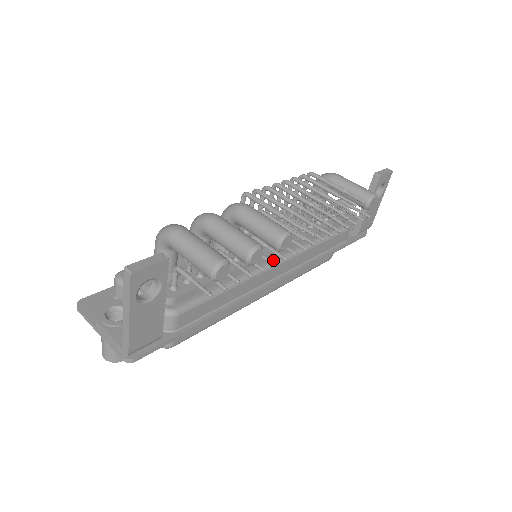
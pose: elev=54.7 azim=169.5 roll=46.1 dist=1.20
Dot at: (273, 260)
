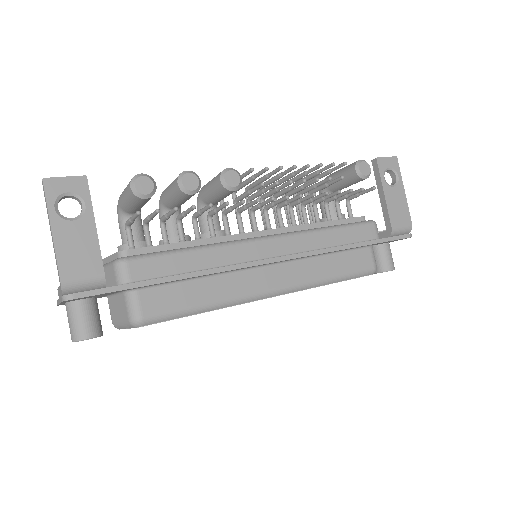
Dot at: (259, 237)
